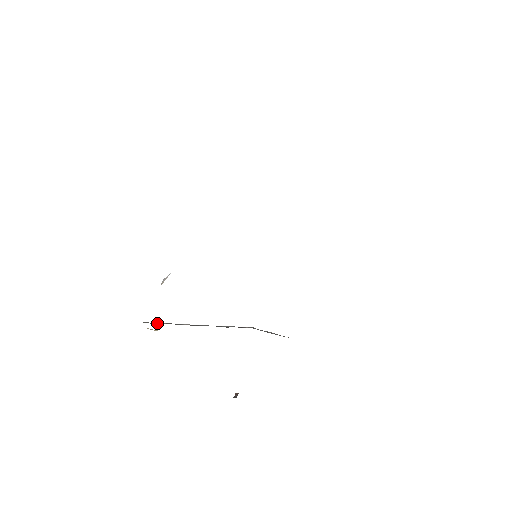
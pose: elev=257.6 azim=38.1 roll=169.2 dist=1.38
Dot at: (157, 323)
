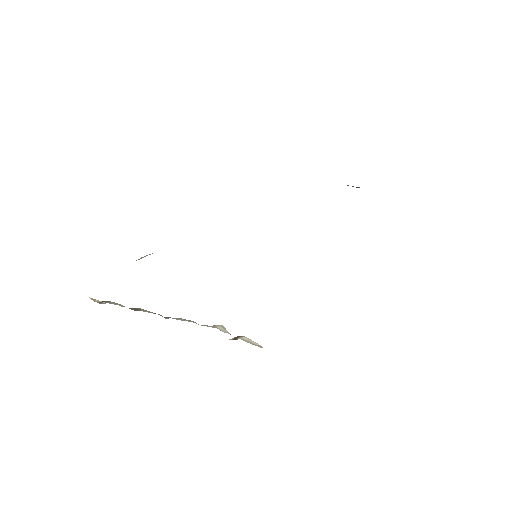
Dot at: occluded
